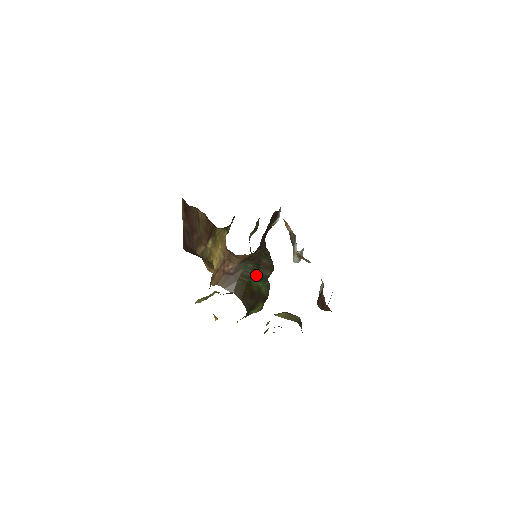
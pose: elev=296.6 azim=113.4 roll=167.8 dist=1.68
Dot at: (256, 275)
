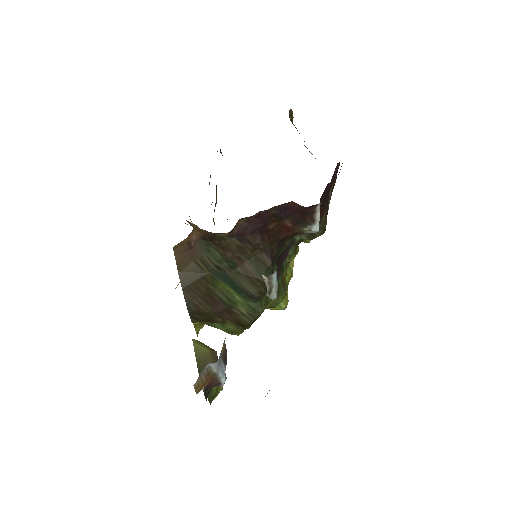
Dot at: (227, 276)
